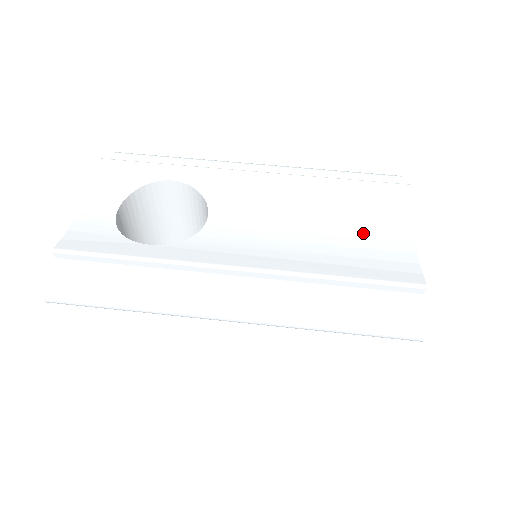
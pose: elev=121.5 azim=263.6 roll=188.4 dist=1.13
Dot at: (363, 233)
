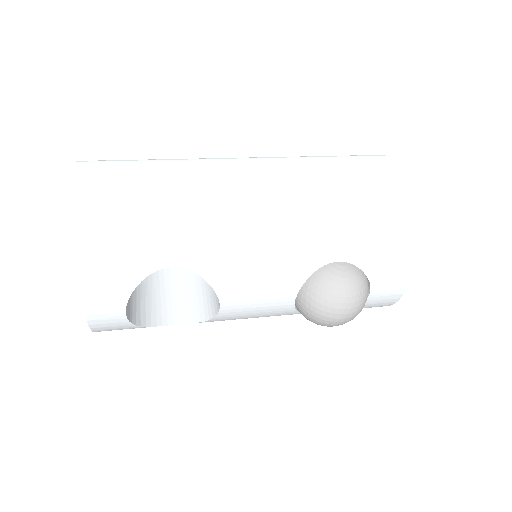
Dot at: occluded
